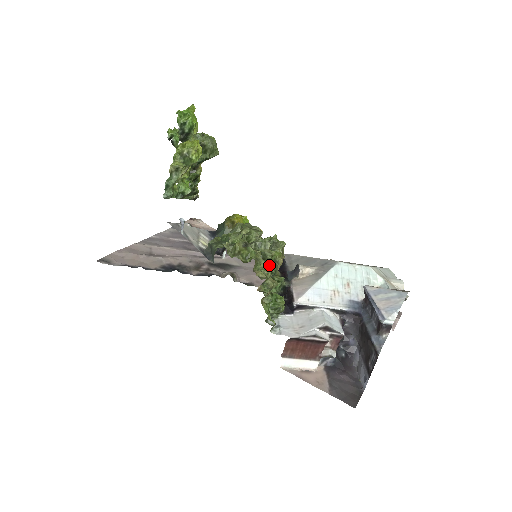
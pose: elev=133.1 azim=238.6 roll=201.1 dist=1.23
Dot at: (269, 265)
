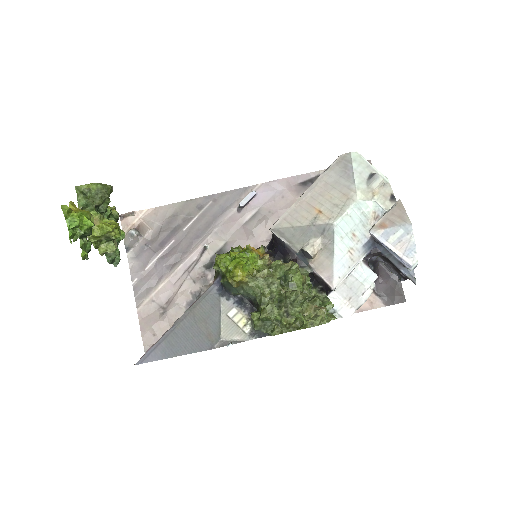
Dot at: (321, 318)
